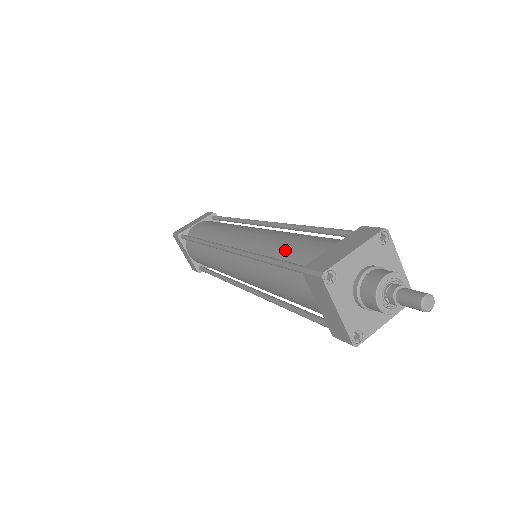
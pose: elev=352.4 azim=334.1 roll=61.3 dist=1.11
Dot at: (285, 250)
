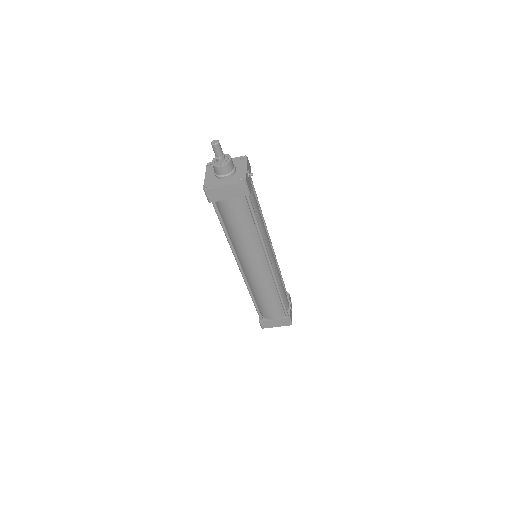
Dot at: occluded
